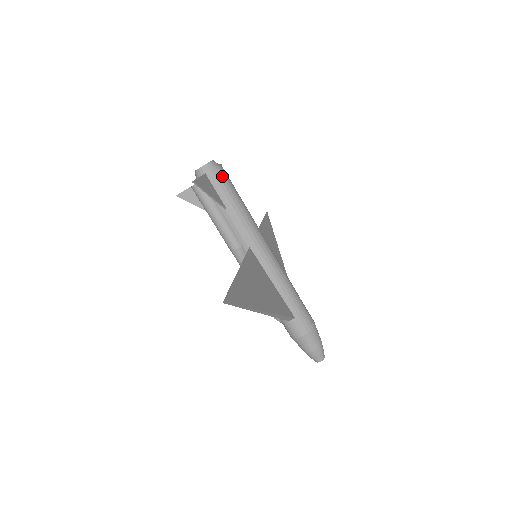
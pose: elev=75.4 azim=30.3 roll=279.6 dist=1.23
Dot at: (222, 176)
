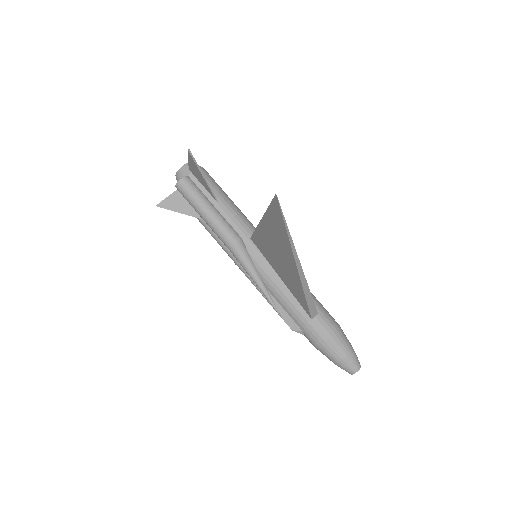
Dot at: (207, 173)
